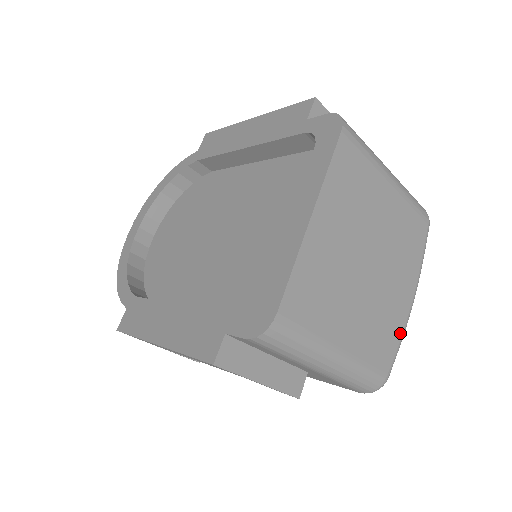
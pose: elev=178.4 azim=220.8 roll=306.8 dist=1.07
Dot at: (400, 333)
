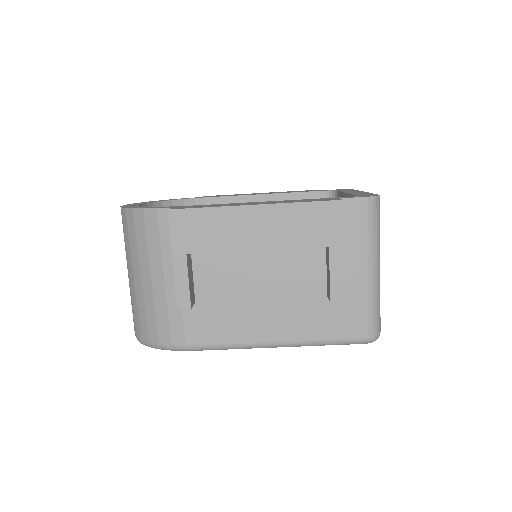
Dot at: occluded
